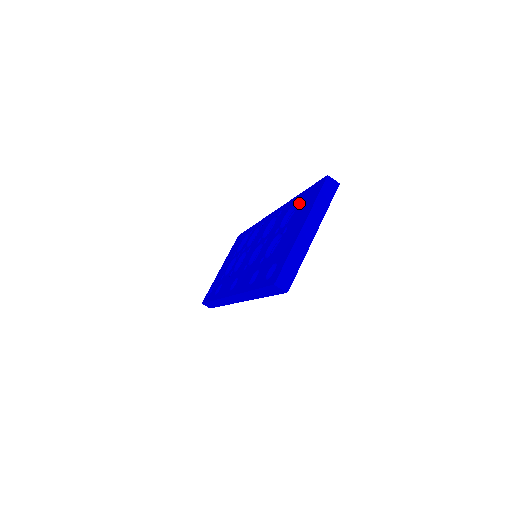
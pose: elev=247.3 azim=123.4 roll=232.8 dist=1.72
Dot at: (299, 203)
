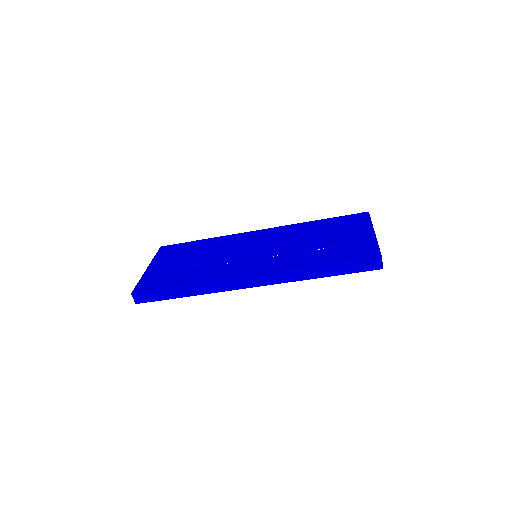
Dot at: (333, 223)
